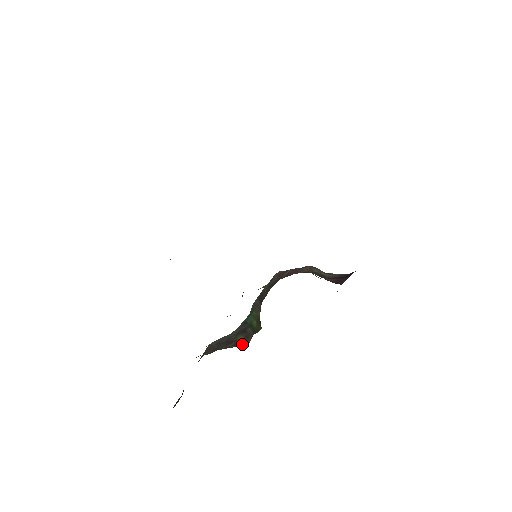
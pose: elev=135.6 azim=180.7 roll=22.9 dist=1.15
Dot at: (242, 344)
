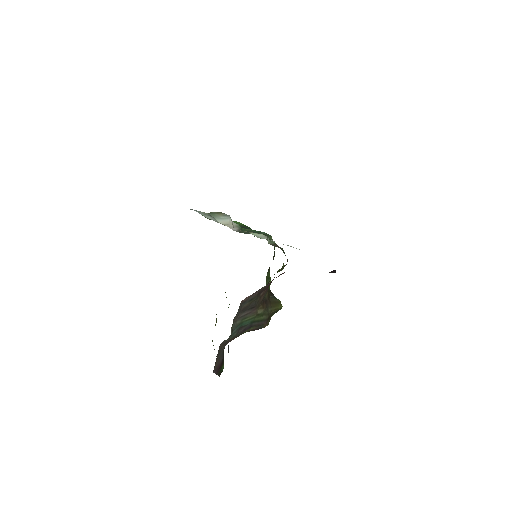
Dot at: (260, 328)
